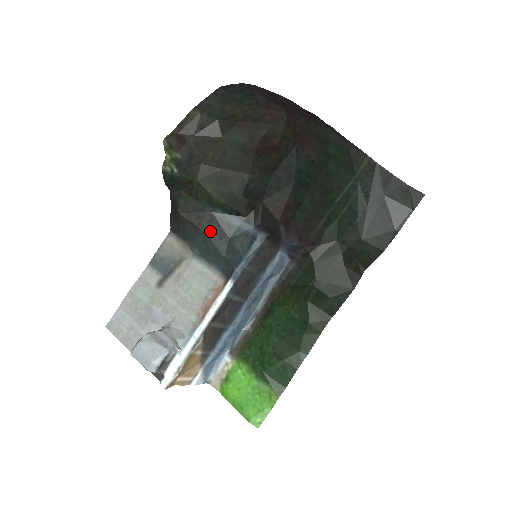
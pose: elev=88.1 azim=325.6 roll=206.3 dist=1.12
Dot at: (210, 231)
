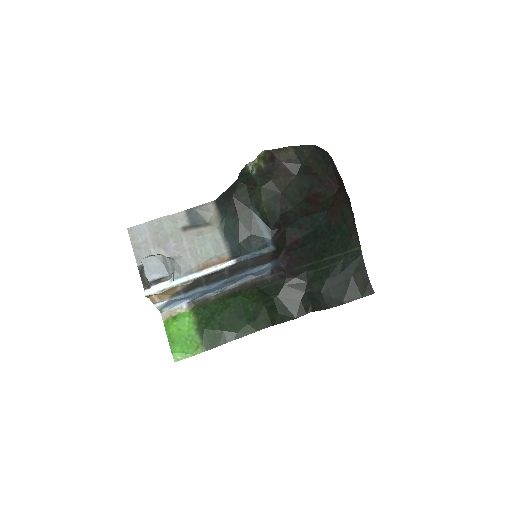
Dot at: (243, 221)
